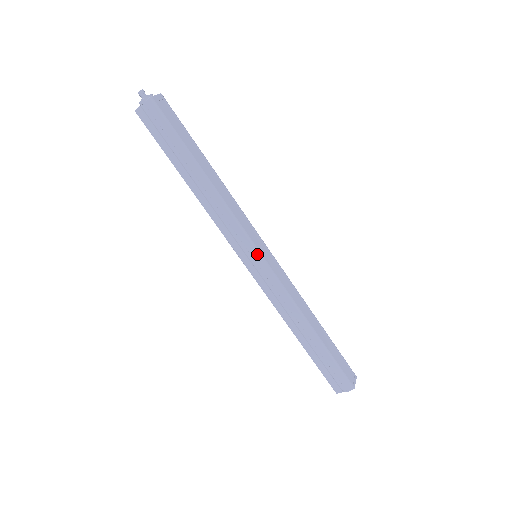
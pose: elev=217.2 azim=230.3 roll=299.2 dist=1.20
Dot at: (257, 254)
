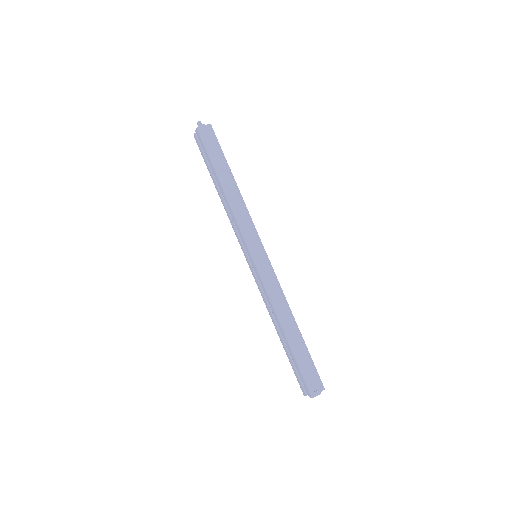
Dot at: (250, 254)
